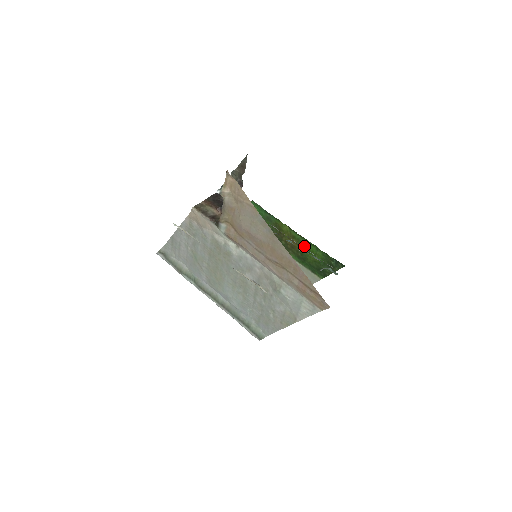
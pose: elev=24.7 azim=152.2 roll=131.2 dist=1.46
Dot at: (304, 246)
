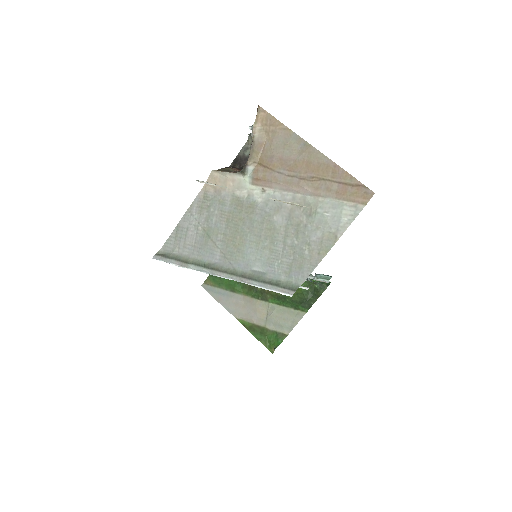
Dot at: occluded
